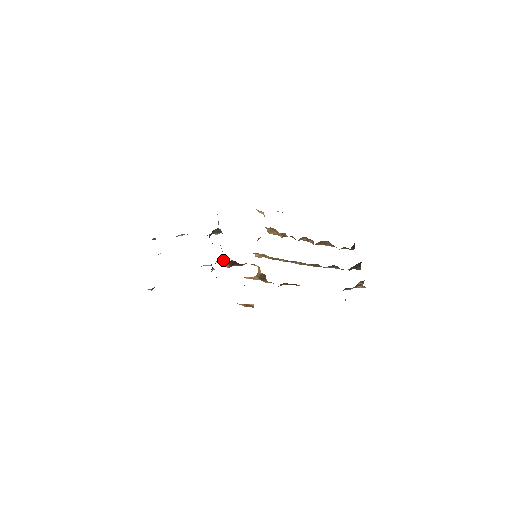
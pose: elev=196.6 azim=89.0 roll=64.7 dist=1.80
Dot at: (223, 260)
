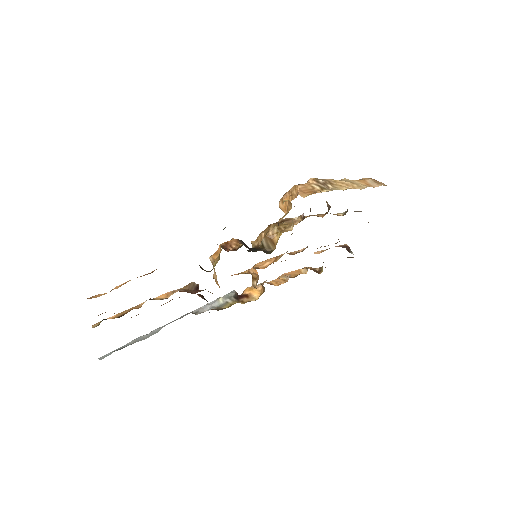
Dot at: occluded
